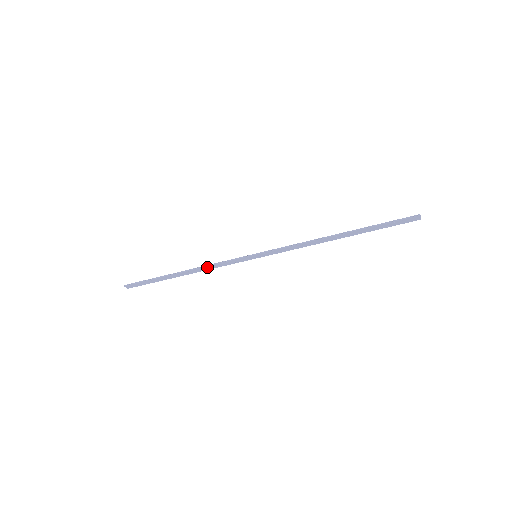
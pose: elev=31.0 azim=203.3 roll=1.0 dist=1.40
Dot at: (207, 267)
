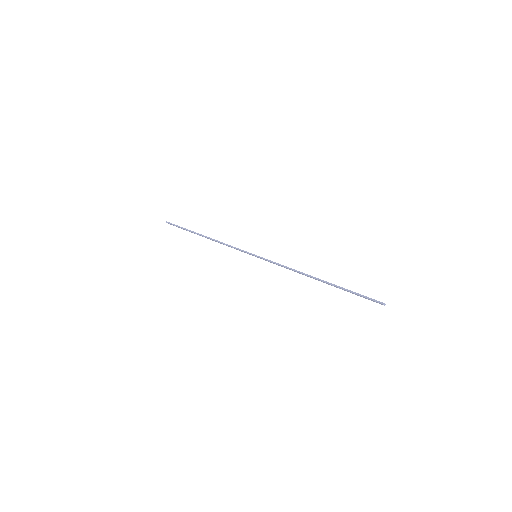
Dot at: (221, 243)
